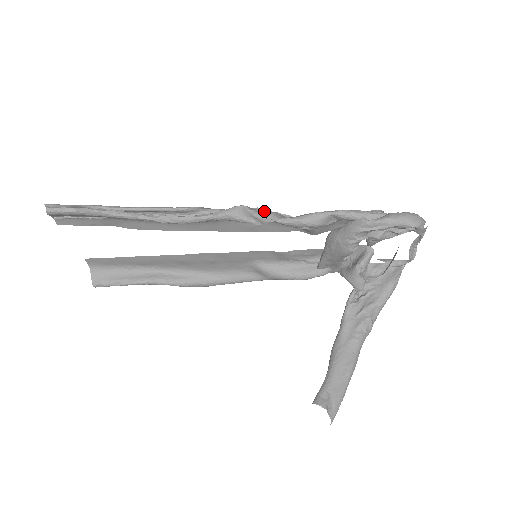
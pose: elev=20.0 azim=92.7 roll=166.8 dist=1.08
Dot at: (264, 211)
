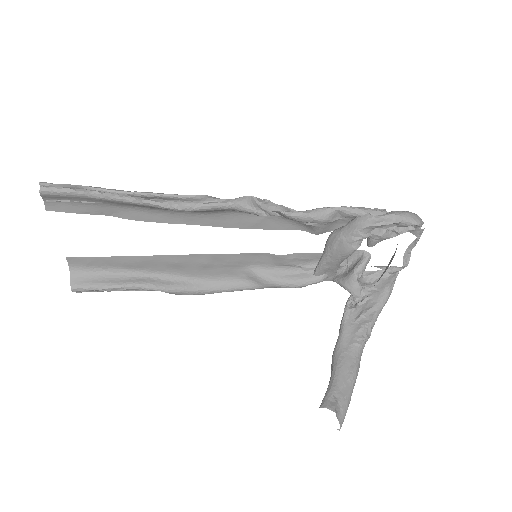
Dot at: (271, 204)
